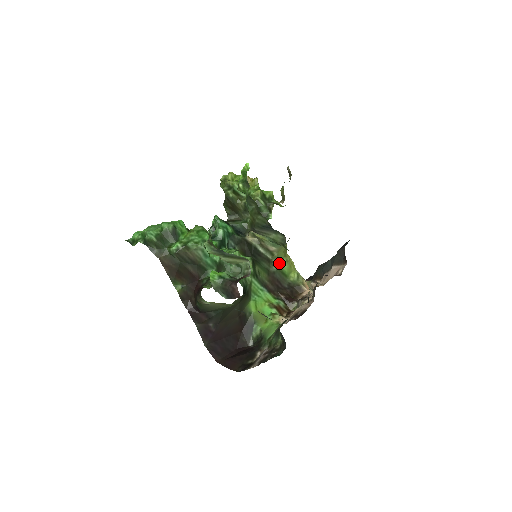
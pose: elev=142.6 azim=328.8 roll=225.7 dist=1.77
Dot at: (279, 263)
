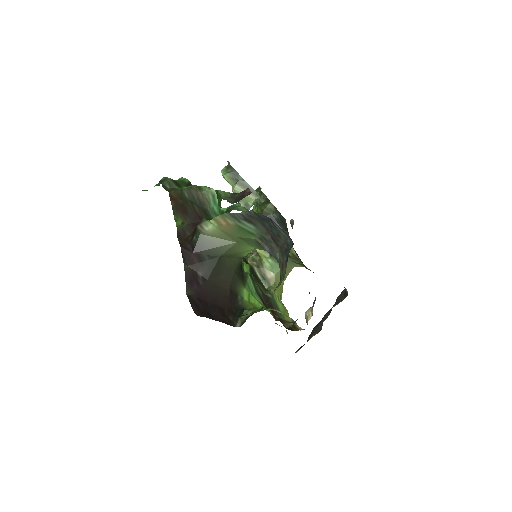
Dot at: (274, 296)
